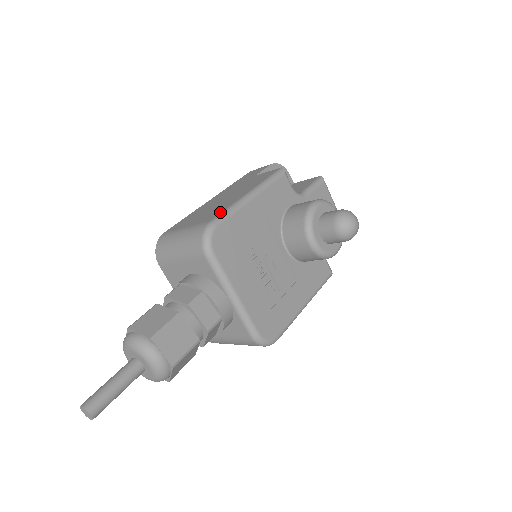
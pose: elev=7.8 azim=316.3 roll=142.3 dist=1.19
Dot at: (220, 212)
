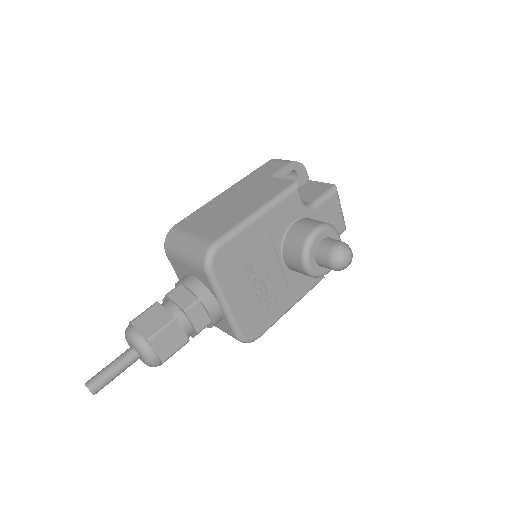
Dot at: (226, 230)
